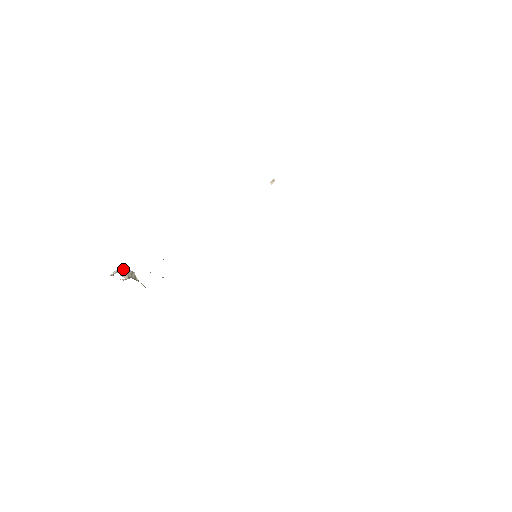
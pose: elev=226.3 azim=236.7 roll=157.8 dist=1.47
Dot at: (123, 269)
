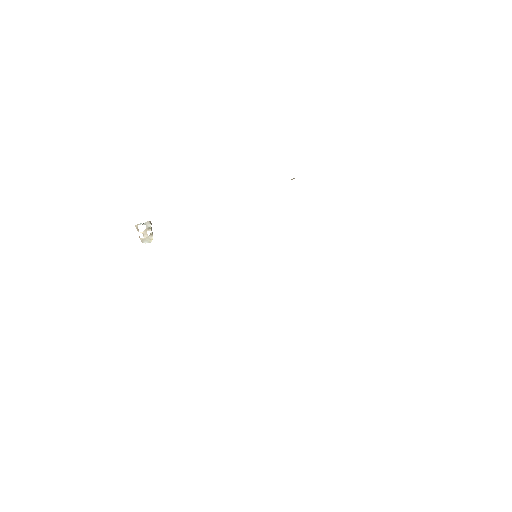
Dot at: (148, 225)
